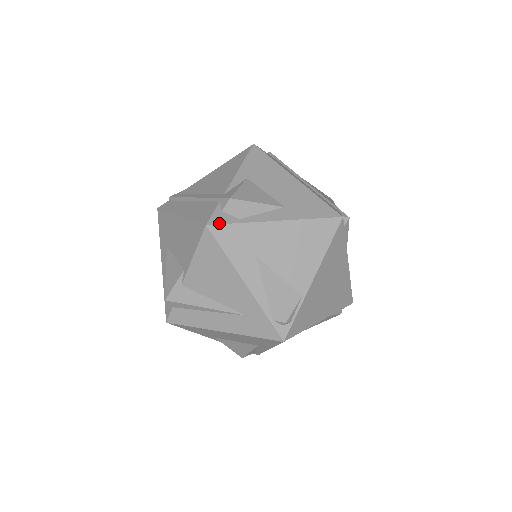
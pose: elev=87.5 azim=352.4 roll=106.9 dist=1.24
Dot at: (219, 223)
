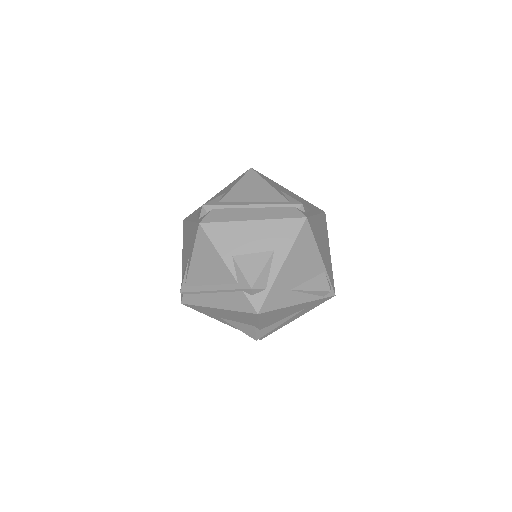
Dot at: (261, 305)
